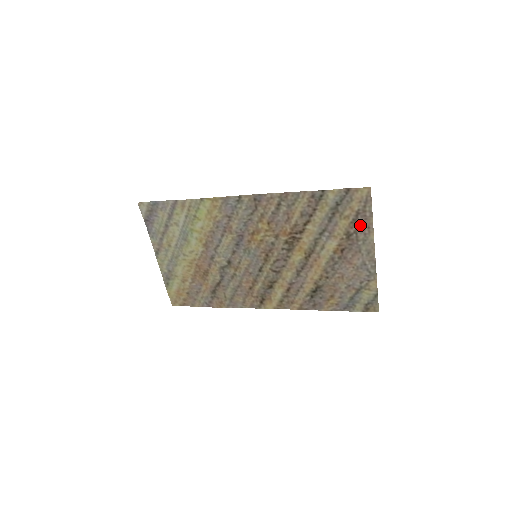
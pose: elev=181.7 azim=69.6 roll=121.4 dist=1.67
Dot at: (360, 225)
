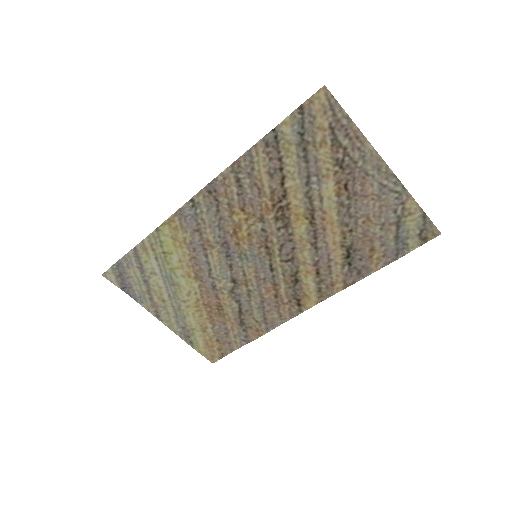
Dot at: (345, 142)
